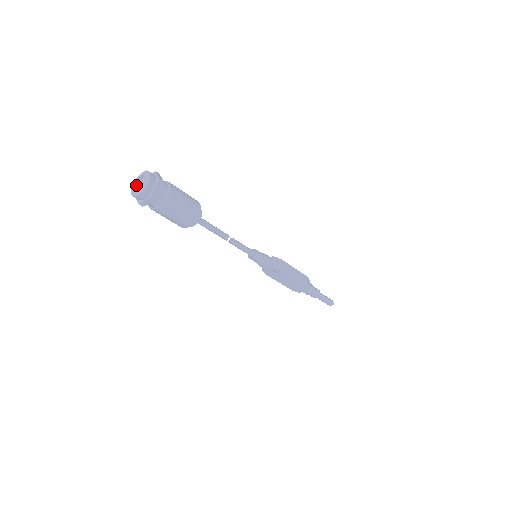
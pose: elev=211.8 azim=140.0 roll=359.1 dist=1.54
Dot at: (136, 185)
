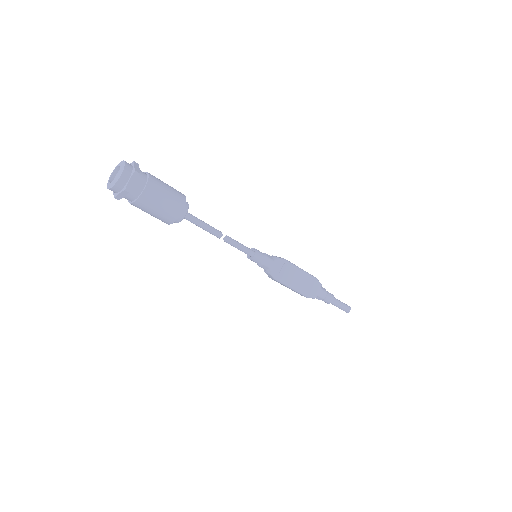
Dot at: (111, 183)
